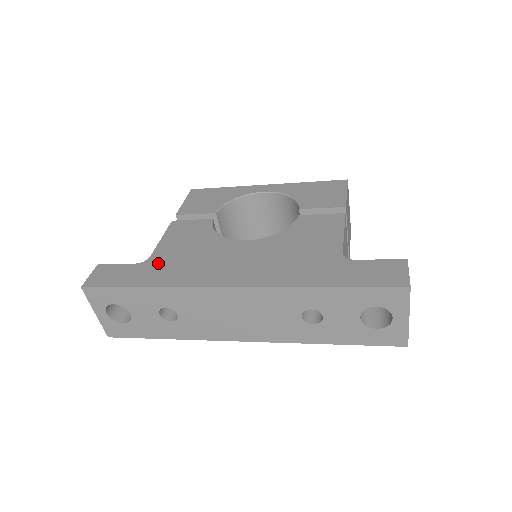
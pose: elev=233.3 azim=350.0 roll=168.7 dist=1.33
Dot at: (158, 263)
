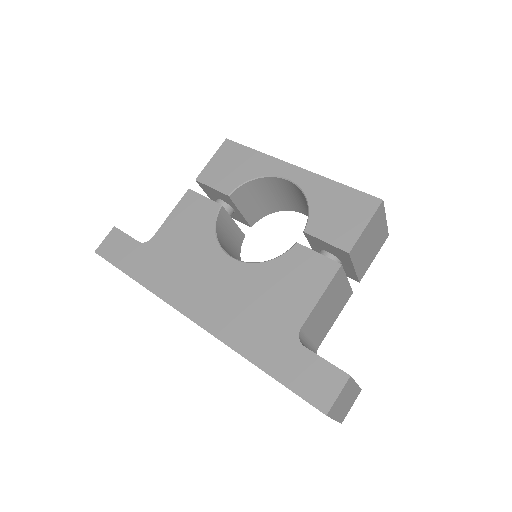
Dot at: (154, 252)
